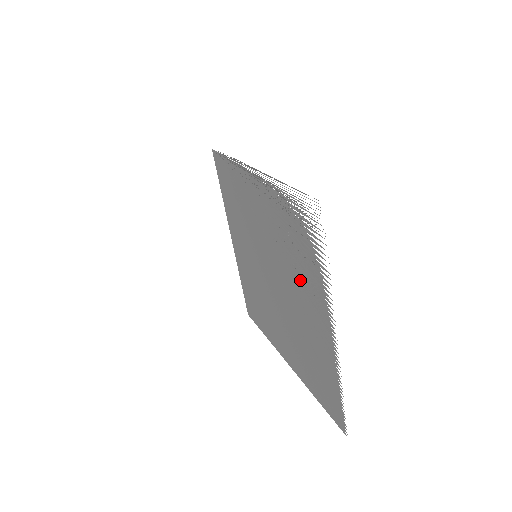
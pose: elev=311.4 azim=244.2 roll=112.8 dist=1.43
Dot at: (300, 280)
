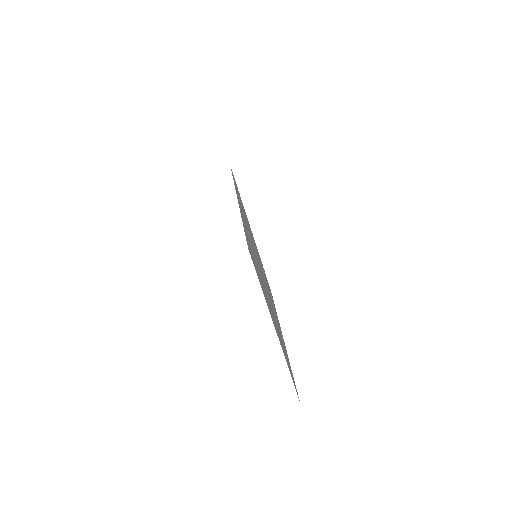
Dot at: occluded
